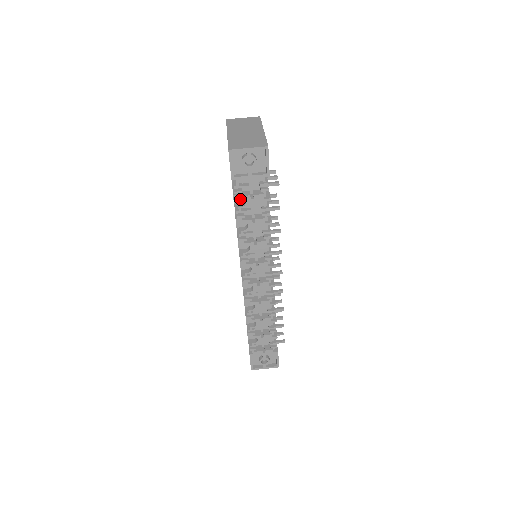
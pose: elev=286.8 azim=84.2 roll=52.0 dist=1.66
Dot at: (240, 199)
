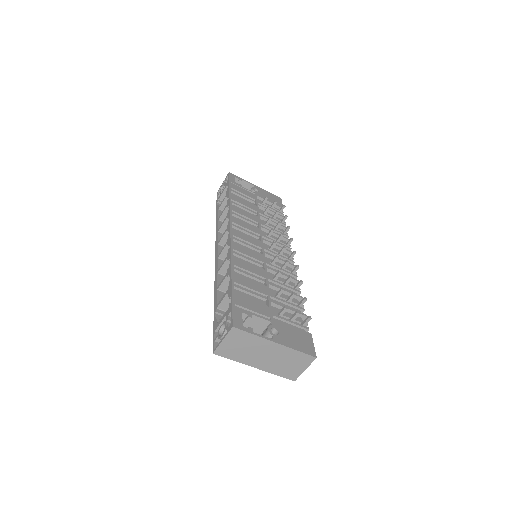
Dot at: occluded
